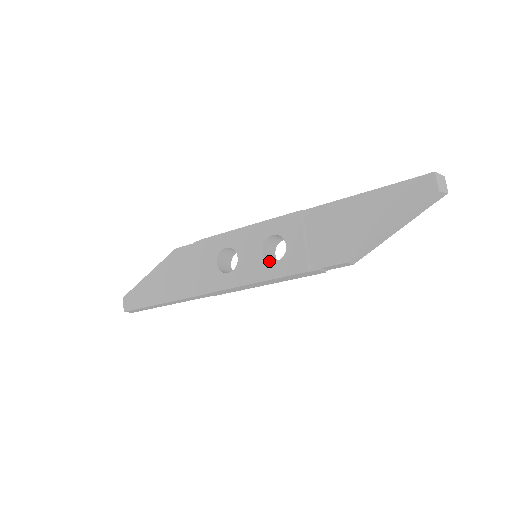
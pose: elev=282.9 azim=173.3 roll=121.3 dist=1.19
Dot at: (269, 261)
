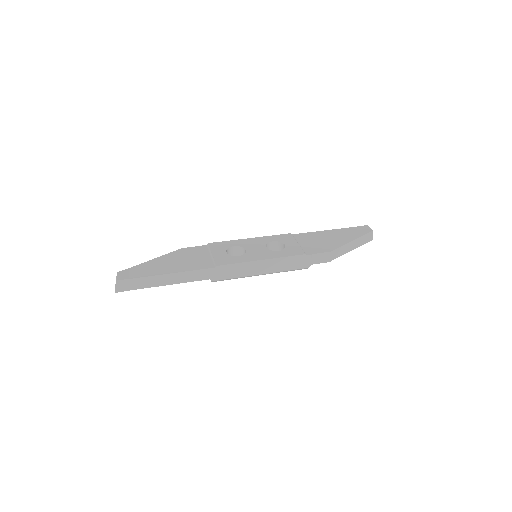
Dot at: (273, 251)
